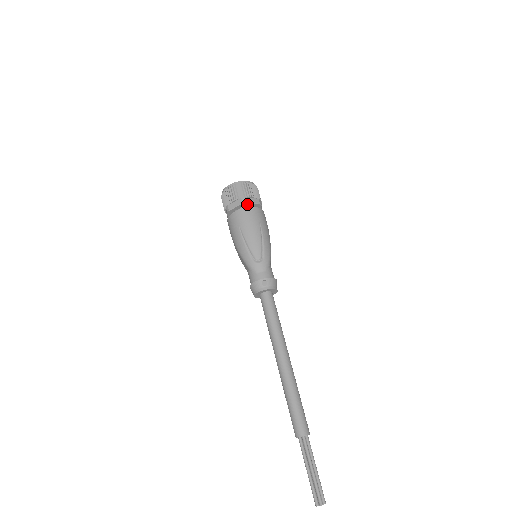
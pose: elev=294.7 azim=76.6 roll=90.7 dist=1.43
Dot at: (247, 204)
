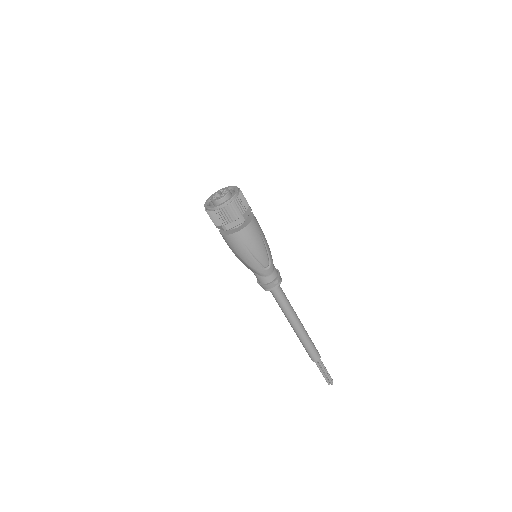
Dot at: (244, 219)
